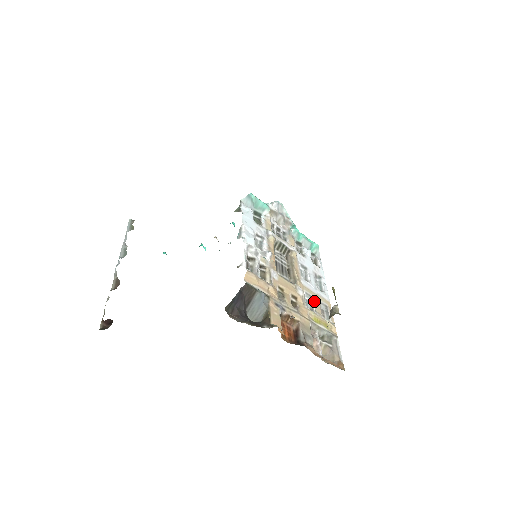
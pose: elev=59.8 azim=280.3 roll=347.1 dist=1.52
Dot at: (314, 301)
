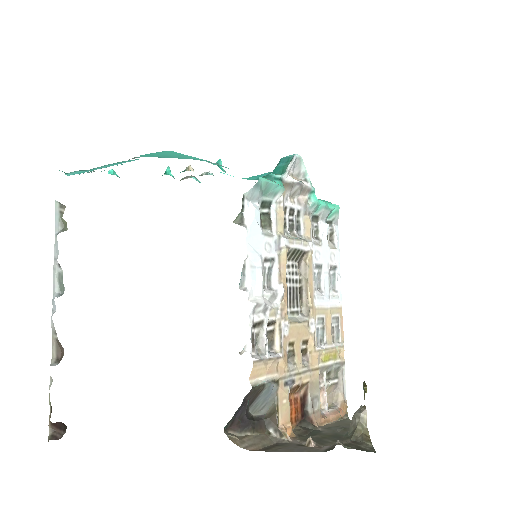
Dot at: (326, 324)
